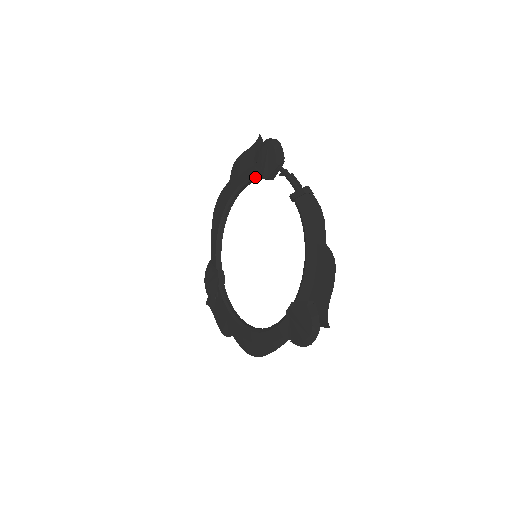
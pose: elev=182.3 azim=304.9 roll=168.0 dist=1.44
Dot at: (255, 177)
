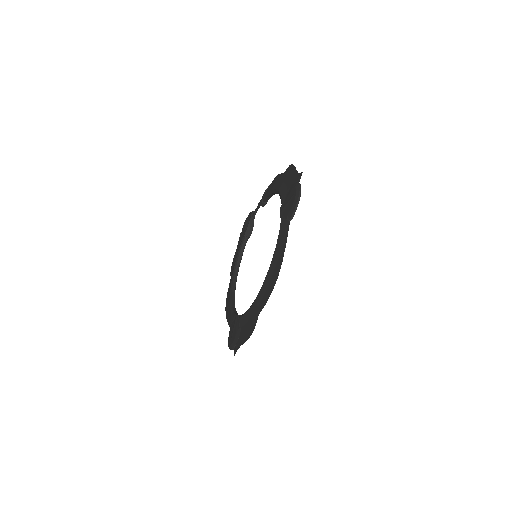
Dot at: (242, 241)
